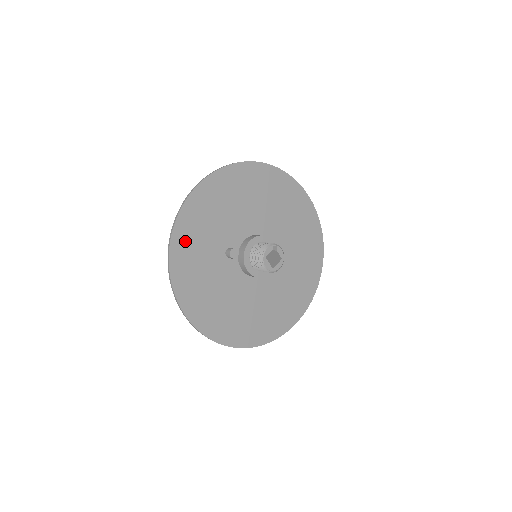
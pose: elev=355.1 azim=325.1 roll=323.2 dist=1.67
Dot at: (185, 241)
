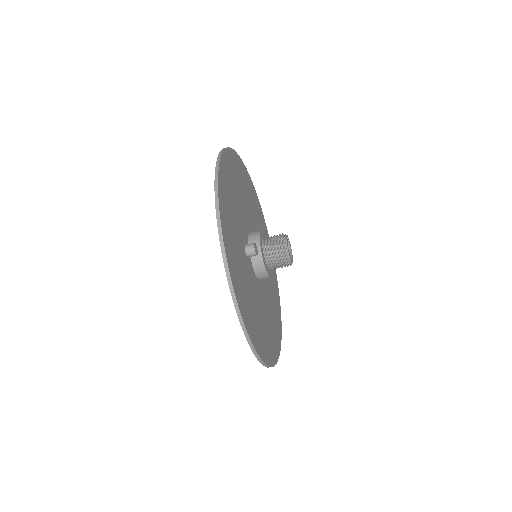
Dot at: (227, 232)
